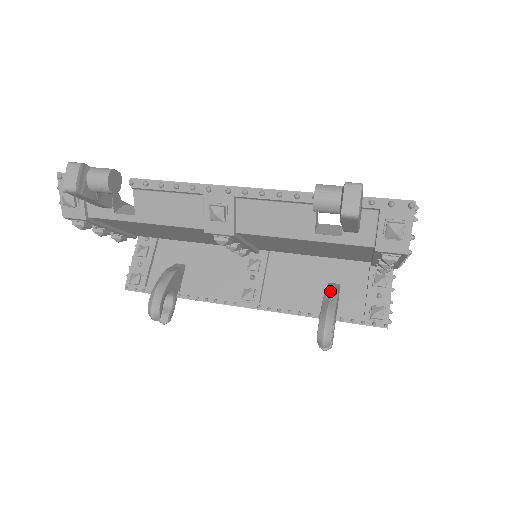
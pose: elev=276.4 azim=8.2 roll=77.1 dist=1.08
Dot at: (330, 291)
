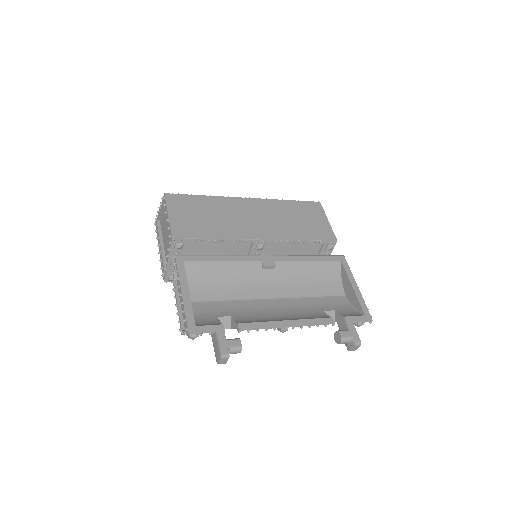
Dot at: occluded
